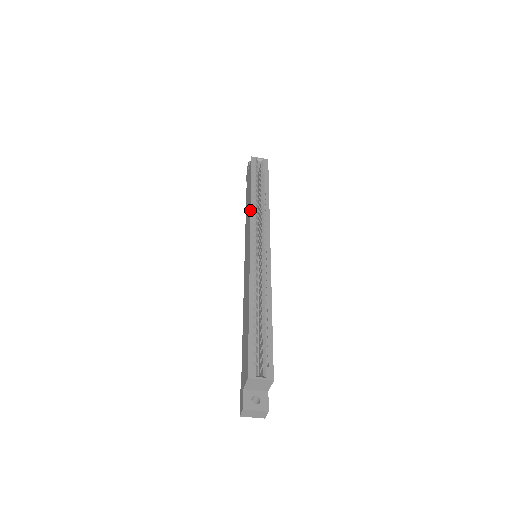
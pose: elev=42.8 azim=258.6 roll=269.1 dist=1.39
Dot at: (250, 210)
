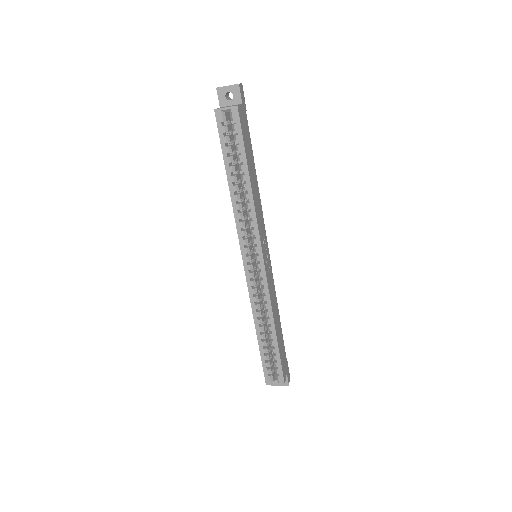
Dot at: (234, 216)
